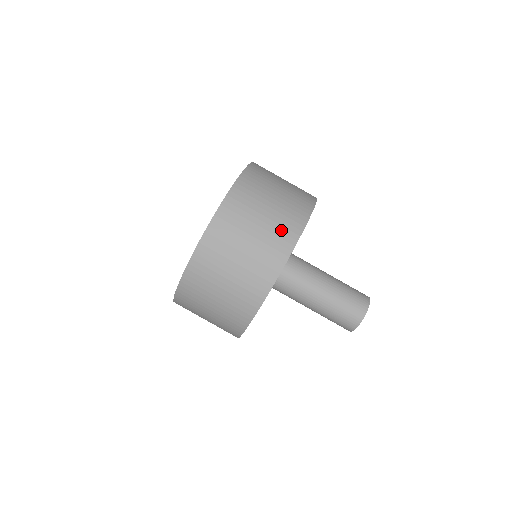
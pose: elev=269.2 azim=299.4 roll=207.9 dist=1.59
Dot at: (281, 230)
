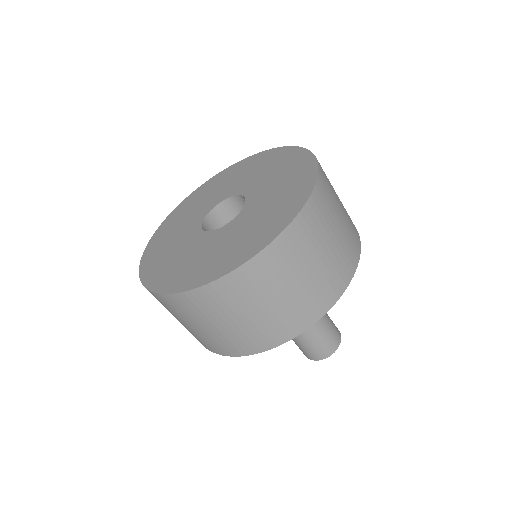
Dot at: (309, 303)
